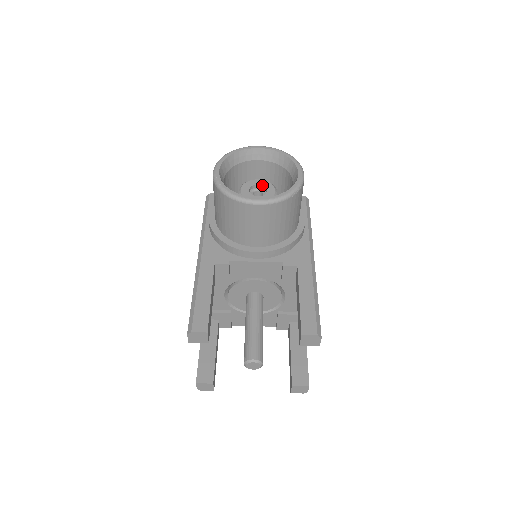
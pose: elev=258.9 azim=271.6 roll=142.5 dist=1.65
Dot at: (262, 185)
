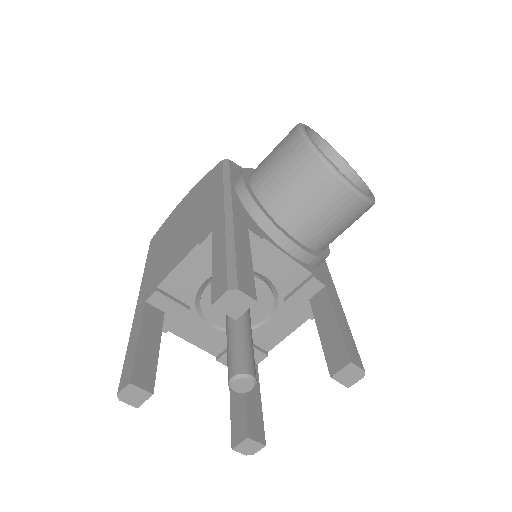
Dot at: occluded
